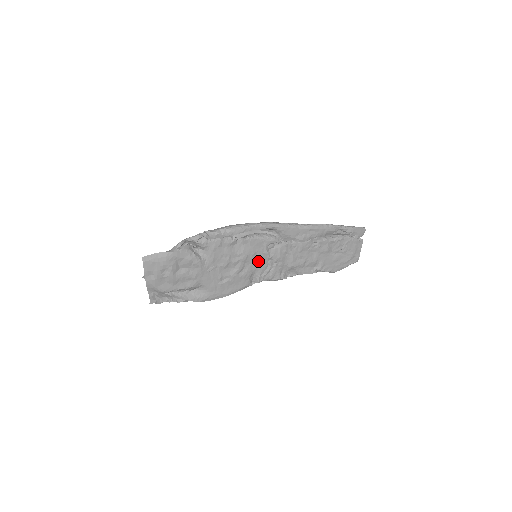
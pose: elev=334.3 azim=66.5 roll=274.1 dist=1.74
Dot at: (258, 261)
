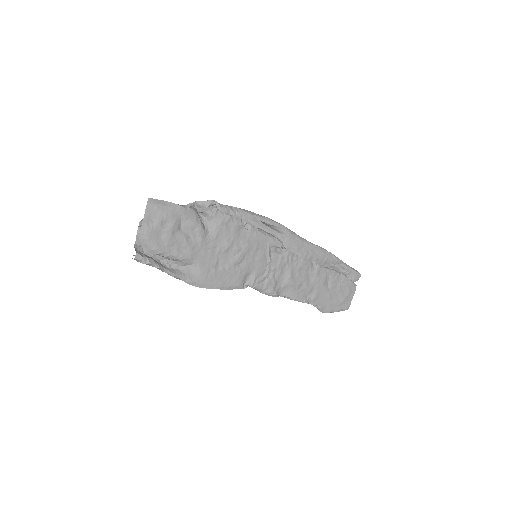
Dot at: (258, 260)
